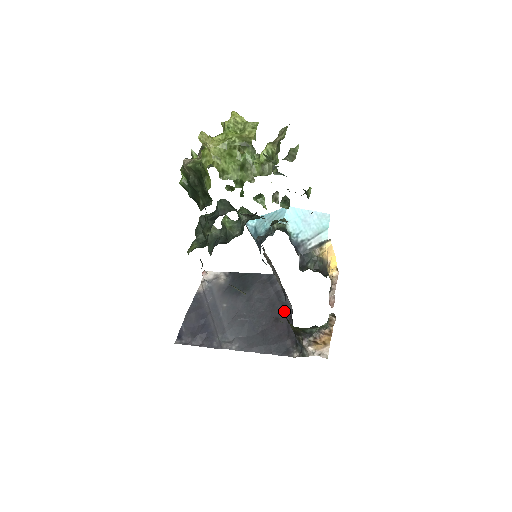
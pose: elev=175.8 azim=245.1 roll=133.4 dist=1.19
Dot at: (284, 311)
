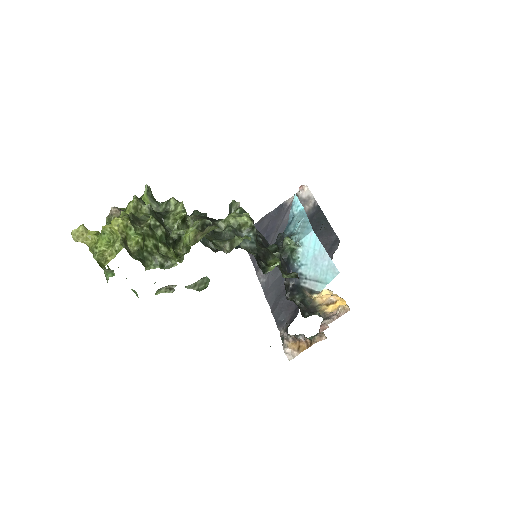
Dot at: occluded
